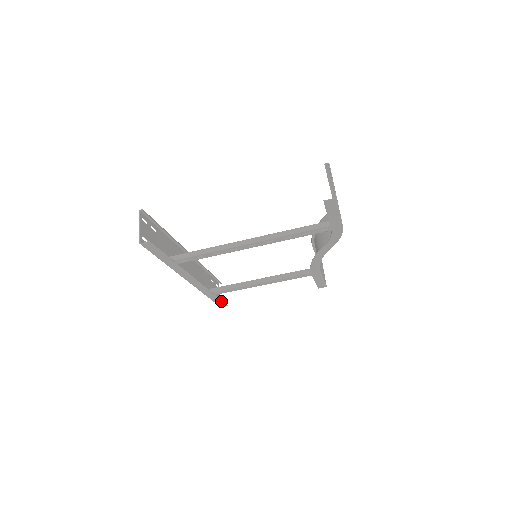
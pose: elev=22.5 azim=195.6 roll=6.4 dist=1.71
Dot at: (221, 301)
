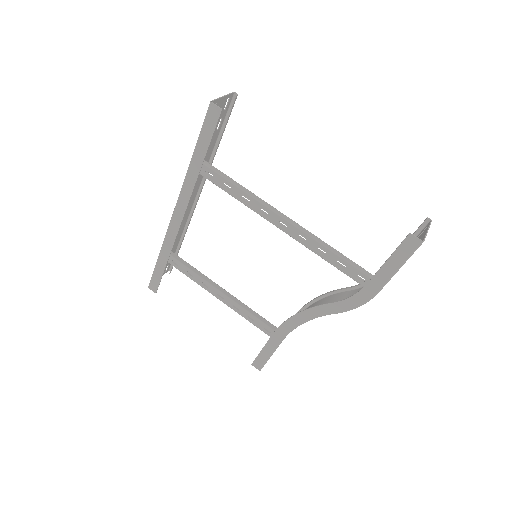
Dot at: (160, 278)
